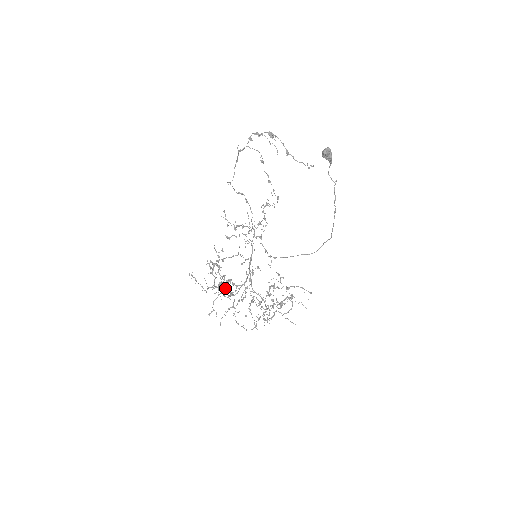
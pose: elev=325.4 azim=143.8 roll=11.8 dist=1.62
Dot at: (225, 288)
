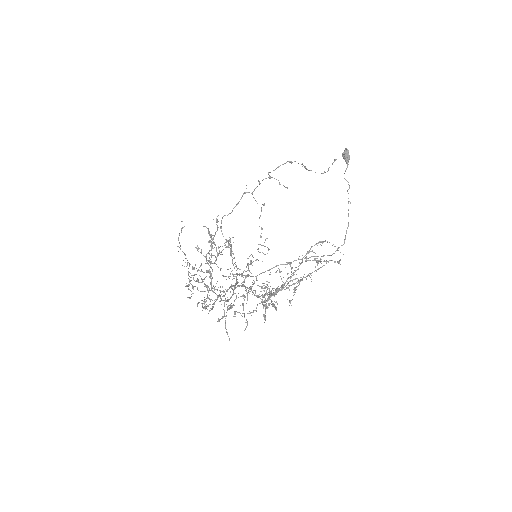
Dot at: occluded
